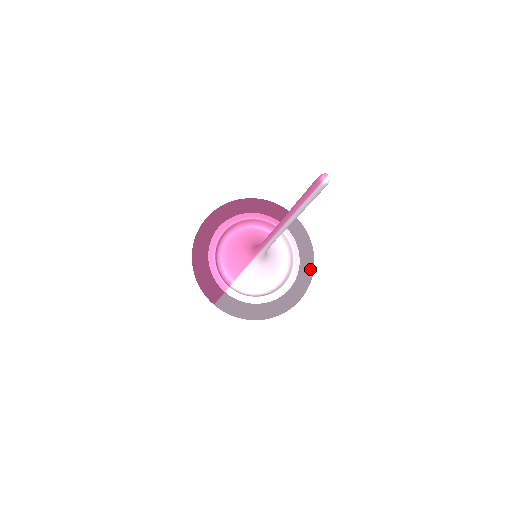
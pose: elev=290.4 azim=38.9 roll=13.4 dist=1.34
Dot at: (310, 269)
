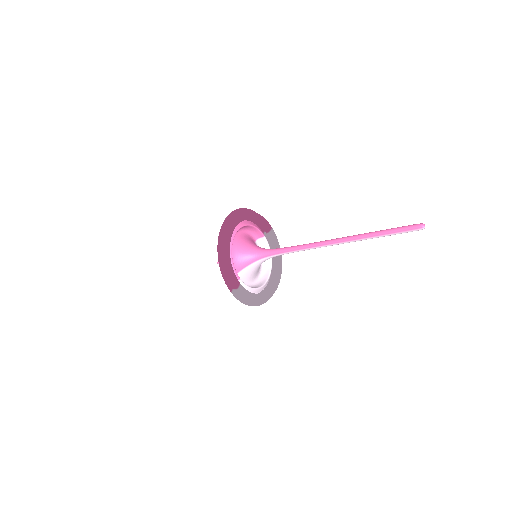
Dot at: occluded
